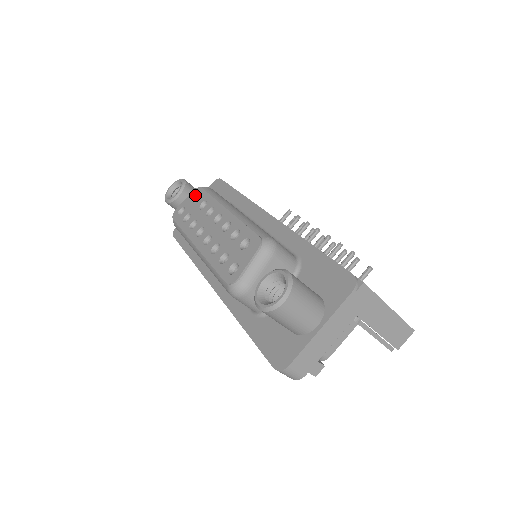
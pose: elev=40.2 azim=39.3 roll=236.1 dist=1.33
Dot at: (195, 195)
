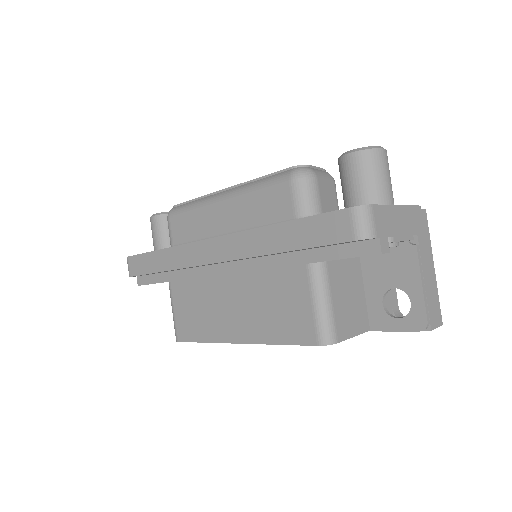
Dot at: occluded
